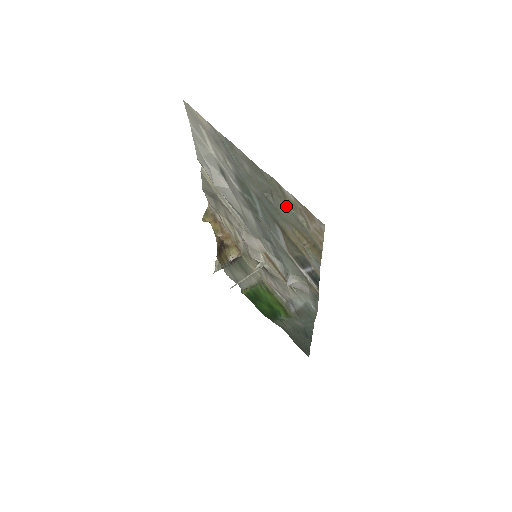
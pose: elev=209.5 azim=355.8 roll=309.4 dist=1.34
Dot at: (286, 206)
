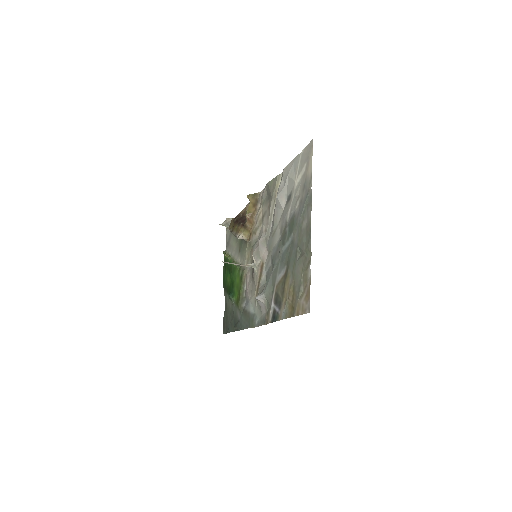
Dot at: (302, 272)
